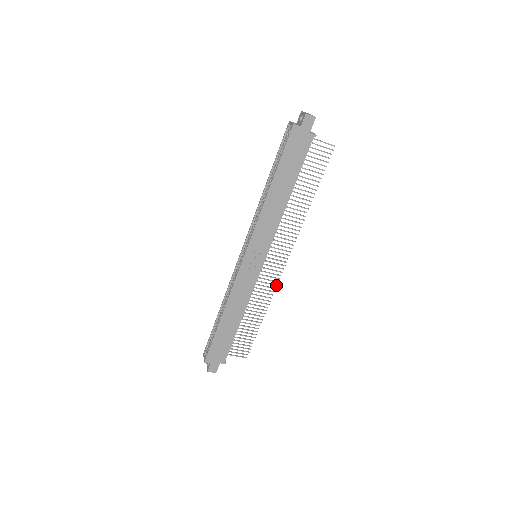
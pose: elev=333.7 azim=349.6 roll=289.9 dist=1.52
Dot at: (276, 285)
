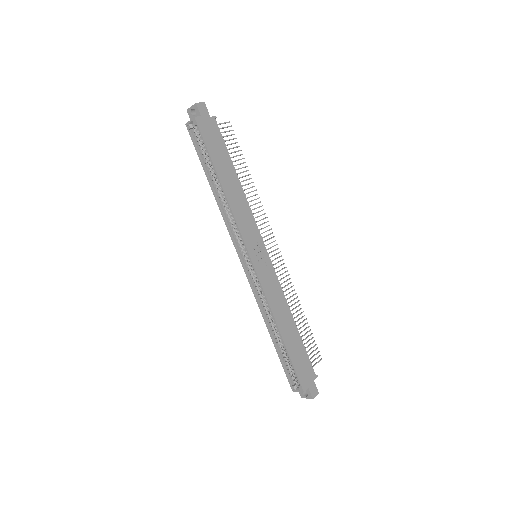
Dot at: (287, 271)
